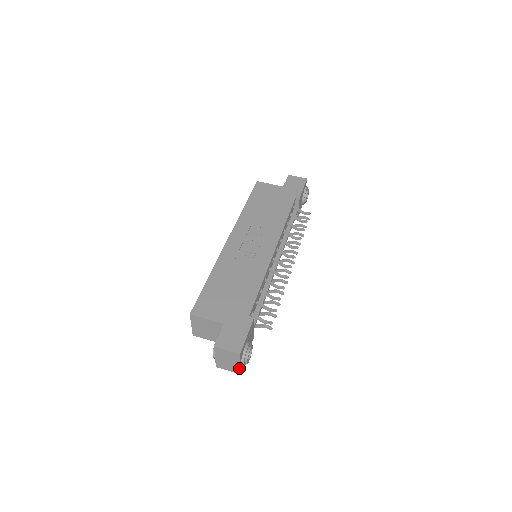
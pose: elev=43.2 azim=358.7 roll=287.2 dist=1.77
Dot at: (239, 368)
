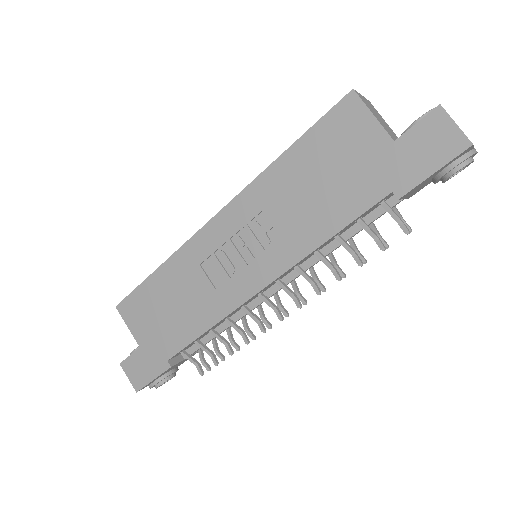
Dot at: occluded
